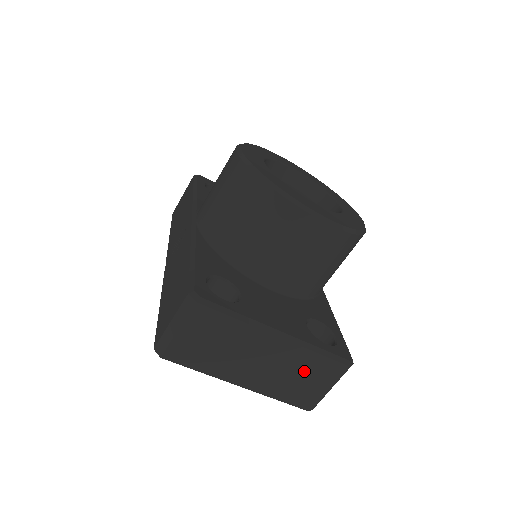
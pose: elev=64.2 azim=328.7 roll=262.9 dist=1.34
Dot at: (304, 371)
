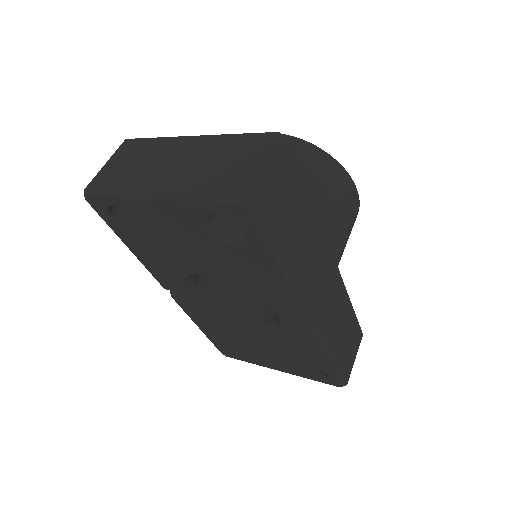
Dot at: (225, 155)
